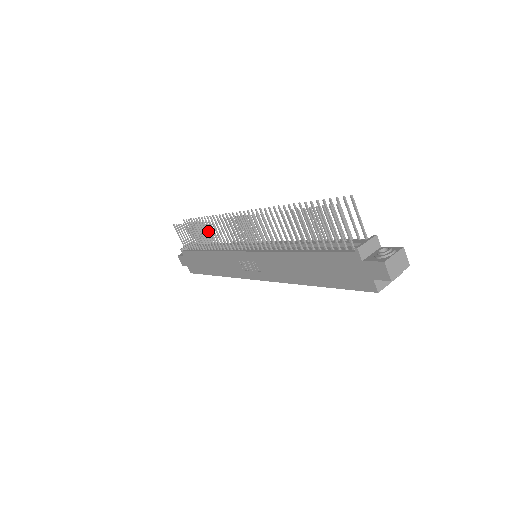
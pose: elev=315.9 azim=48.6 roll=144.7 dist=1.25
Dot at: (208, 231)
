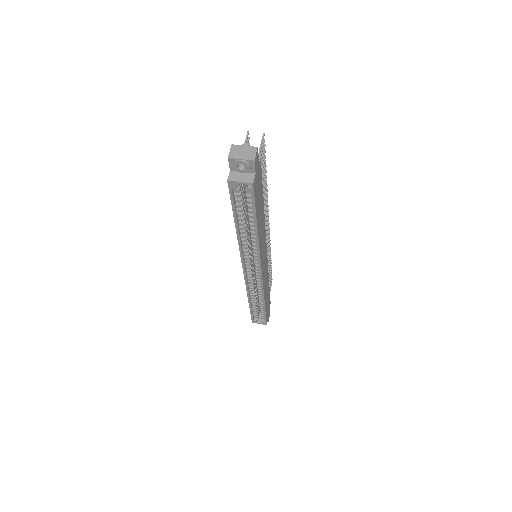
Dot at: (269, 274)
